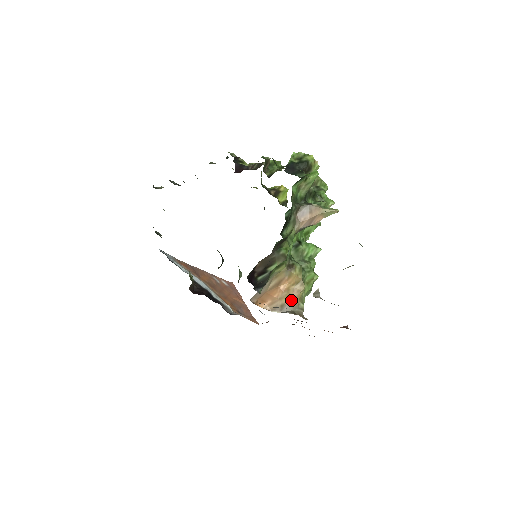
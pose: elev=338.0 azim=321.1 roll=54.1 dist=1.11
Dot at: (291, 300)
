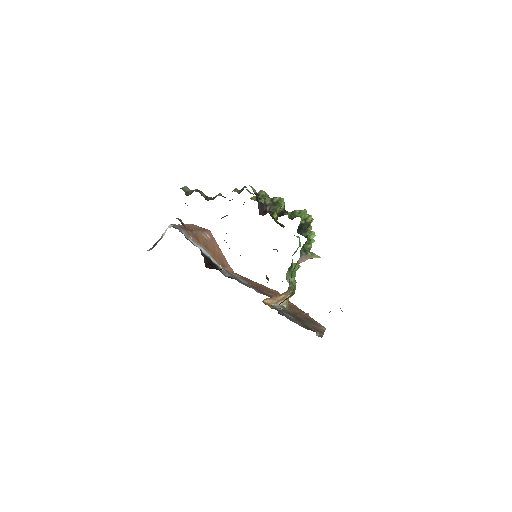
Dot at: (283, 300)
